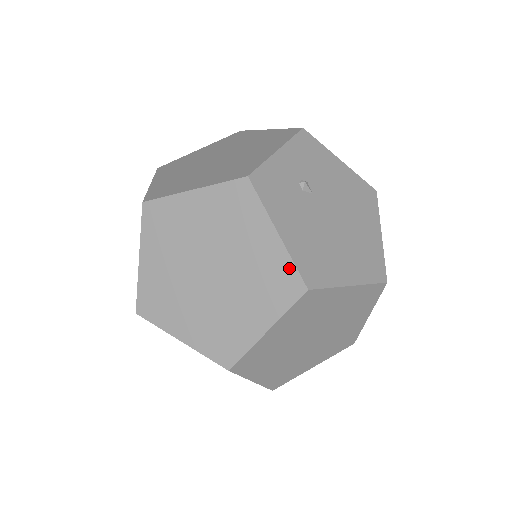
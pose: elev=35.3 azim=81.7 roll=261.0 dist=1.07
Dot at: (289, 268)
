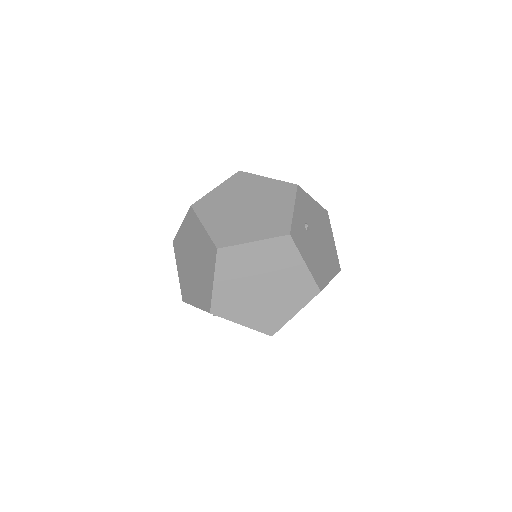
Dot at: (311, 282)
